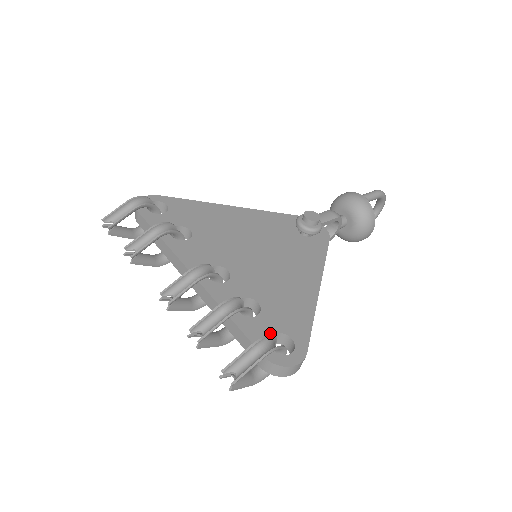
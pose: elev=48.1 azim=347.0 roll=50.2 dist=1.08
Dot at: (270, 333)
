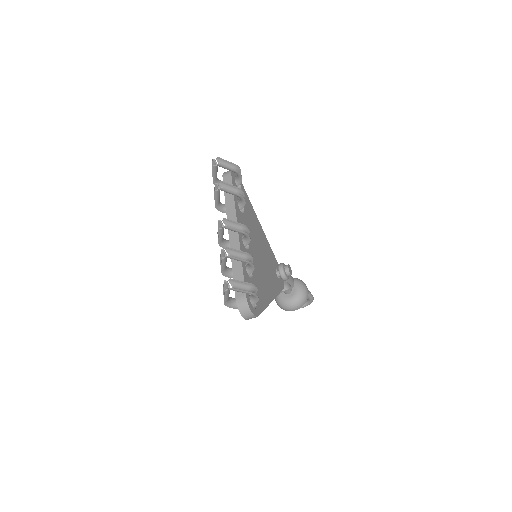
Dot at: occluded
